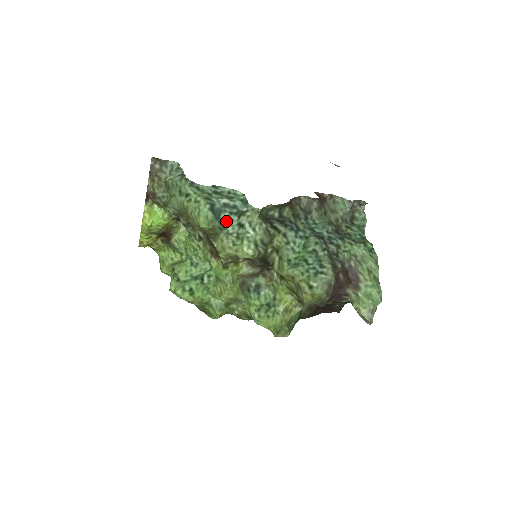
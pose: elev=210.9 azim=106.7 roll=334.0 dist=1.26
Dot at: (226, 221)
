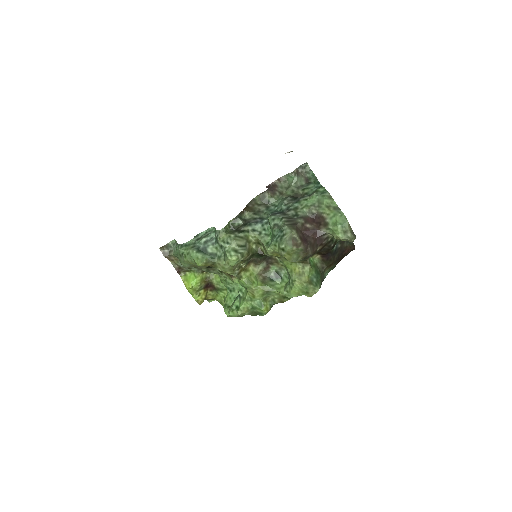
Dot at: (213, 251)
